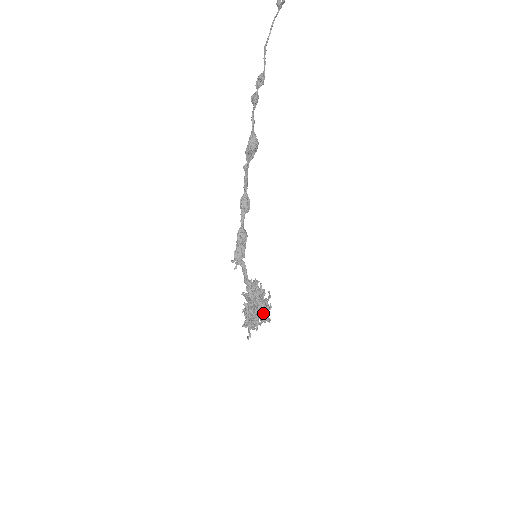
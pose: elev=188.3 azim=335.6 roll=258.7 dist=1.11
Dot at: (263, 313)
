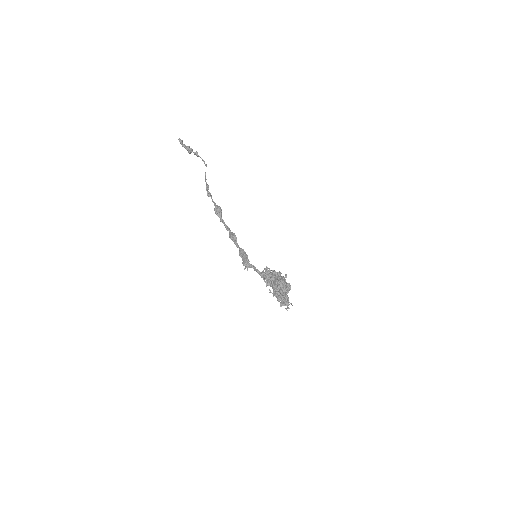
Dot at: occluded
